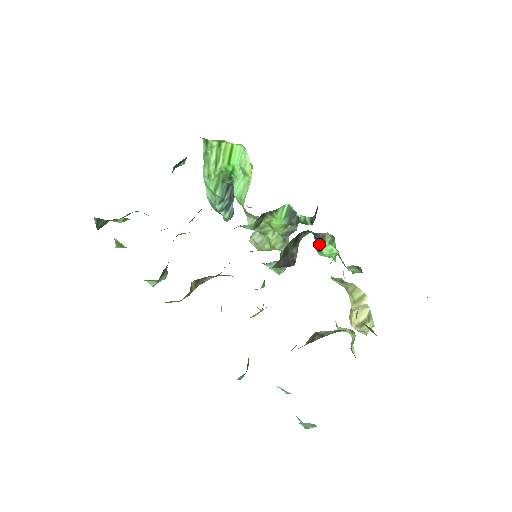
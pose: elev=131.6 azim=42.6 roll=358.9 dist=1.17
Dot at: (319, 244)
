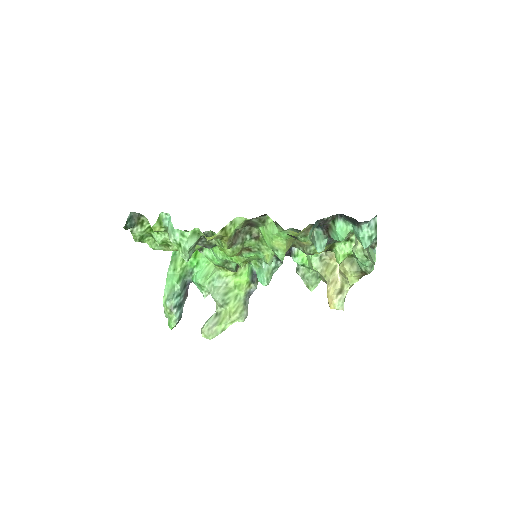
Dot at: (295, 250)
